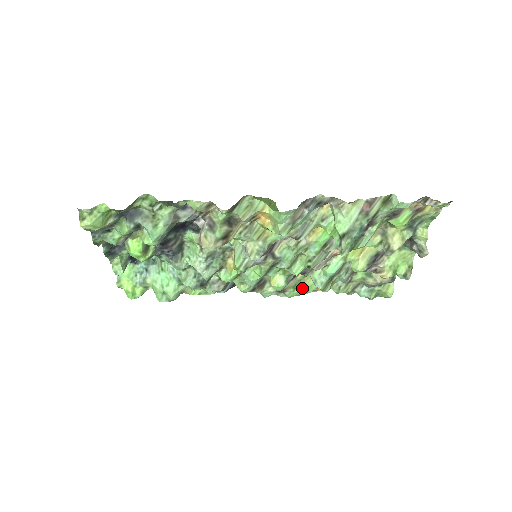
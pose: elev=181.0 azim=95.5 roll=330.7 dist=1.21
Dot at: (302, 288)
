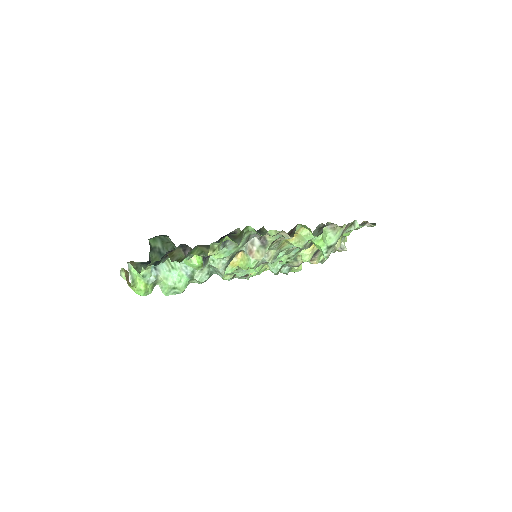
Dot at: occluded
